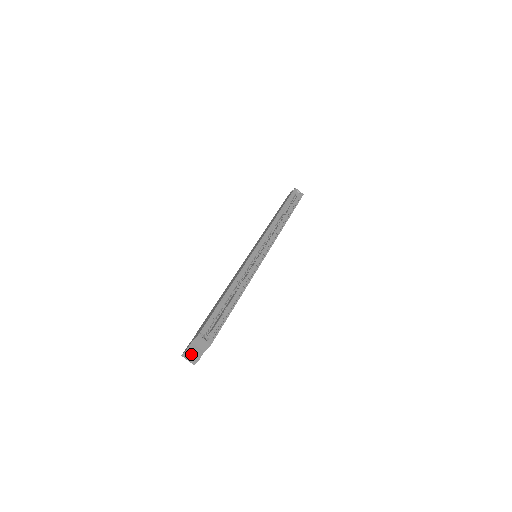
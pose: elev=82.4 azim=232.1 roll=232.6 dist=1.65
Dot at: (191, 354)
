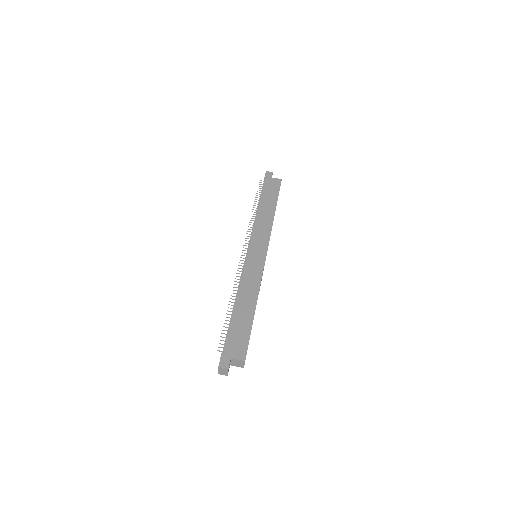
Dot at: (228, 370)
